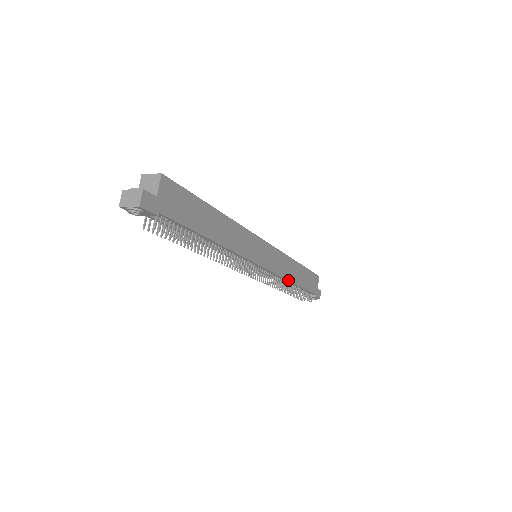
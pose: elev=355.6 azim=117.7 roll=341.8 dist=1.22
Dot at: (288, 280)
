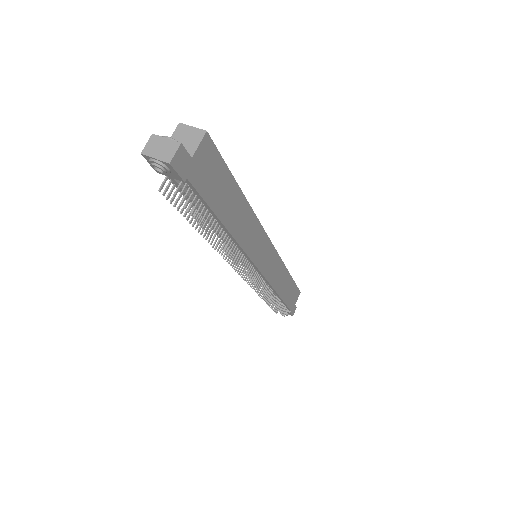
Dot at: (275, 290)
